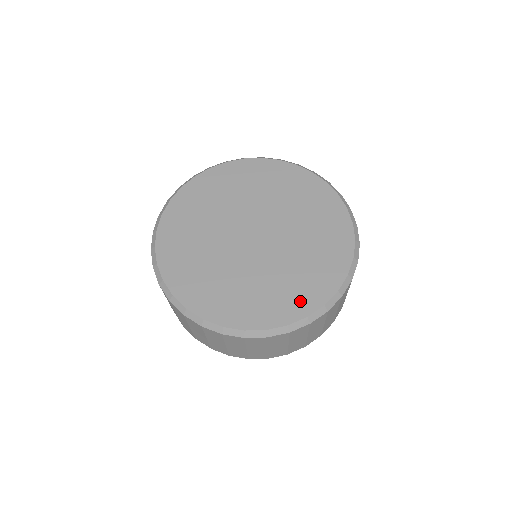
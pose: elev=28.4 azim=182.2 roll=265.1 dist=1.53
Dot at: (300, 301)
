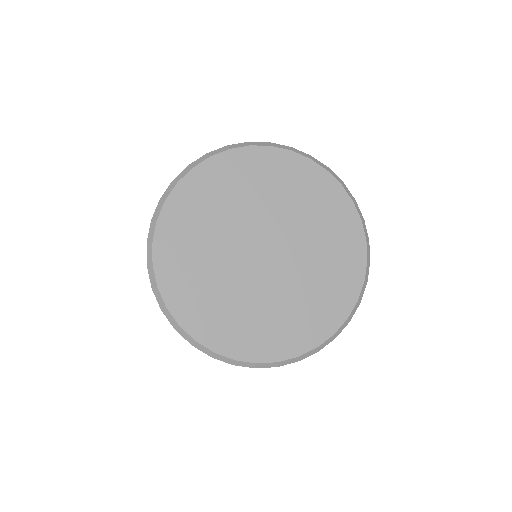
Dot at: (336, 306)
